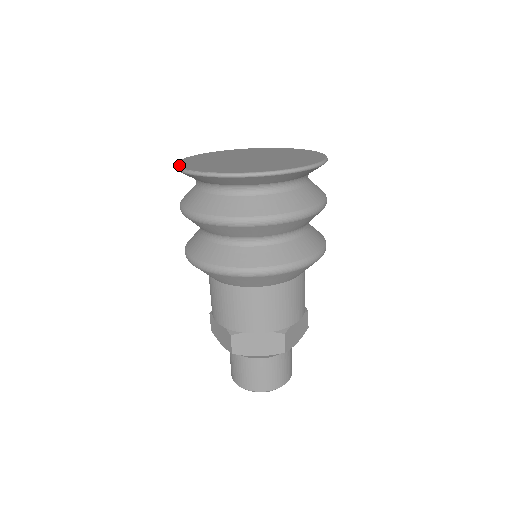
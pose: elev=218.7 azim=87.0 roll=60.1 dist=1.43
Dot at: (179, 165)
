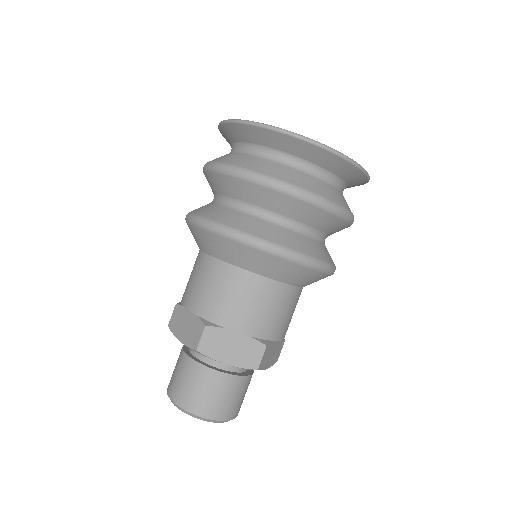
Dot at: occluded
